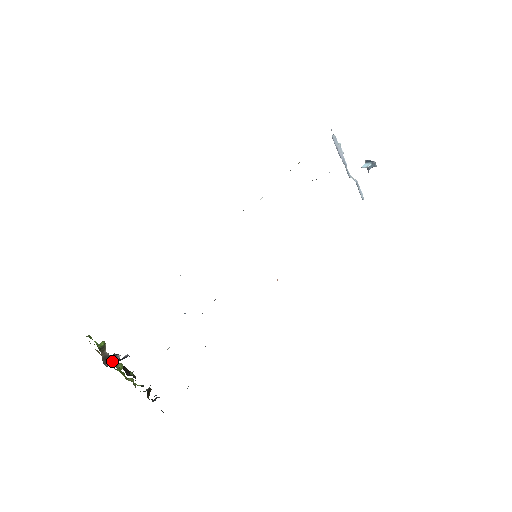
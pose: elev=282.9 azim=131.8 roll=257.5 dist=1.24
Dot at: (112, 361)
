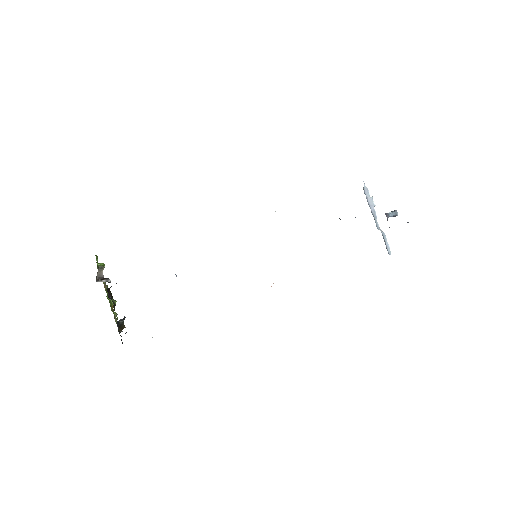
Dot at: (103, 281)
